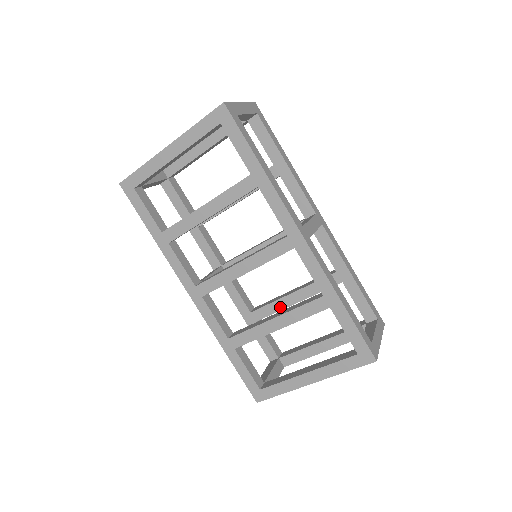
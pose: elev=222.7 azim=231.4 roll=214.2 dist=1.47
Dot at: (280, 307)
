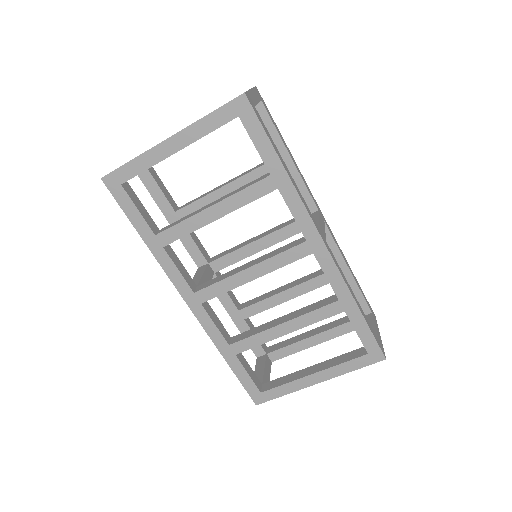
Dot at: (272, 304)
